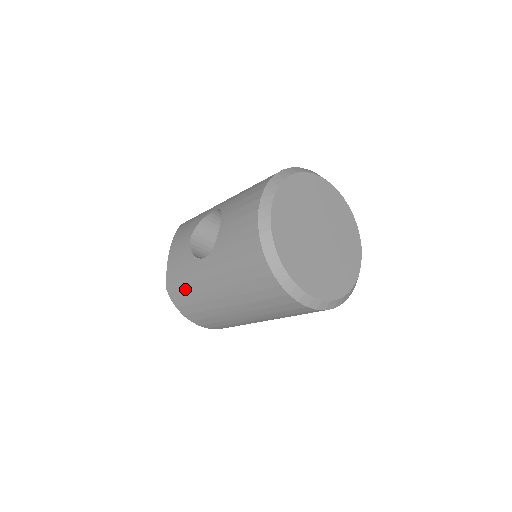
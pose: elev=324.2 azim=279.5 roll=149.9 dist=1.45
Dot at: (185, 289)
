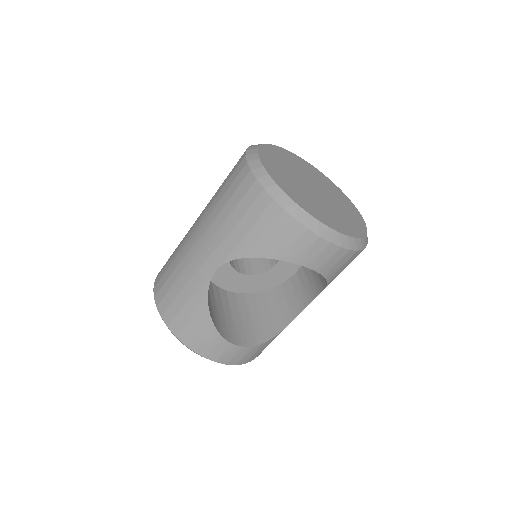
Dot at: occluded
